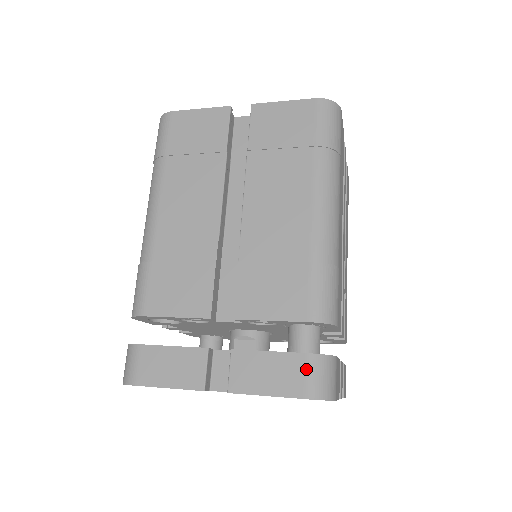
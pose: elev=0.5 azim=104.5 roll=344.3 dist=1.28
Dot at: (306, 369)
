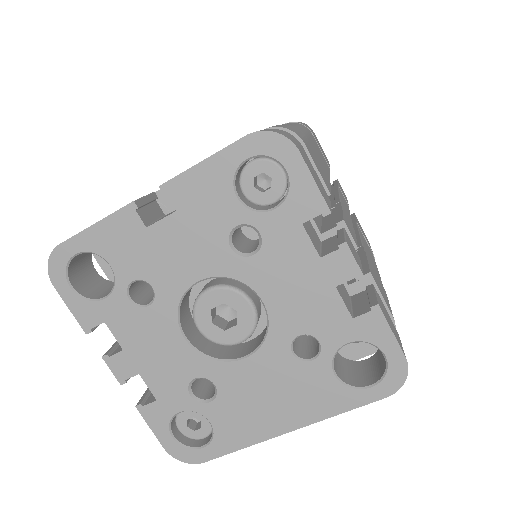
Dot at: occluded
